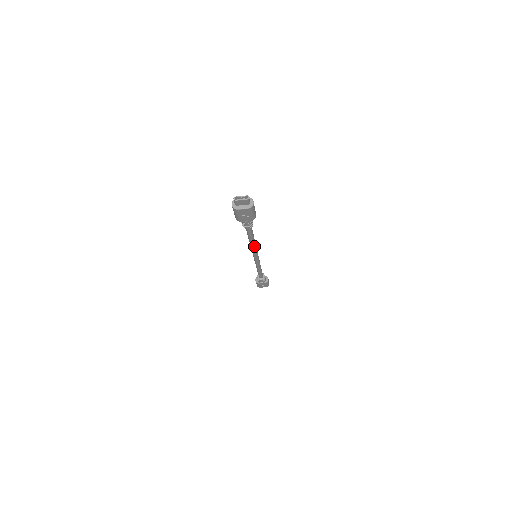
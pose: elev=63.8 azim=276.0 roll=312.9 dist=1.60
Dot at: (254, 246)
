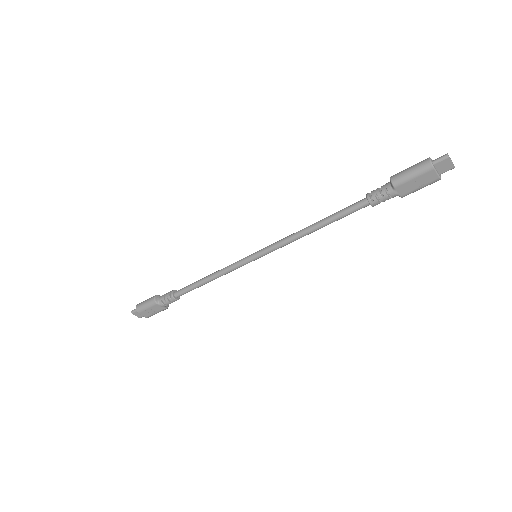
Dot at: (300, 237)
